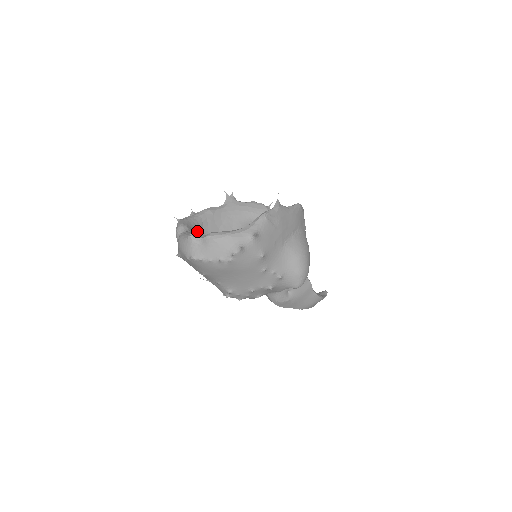
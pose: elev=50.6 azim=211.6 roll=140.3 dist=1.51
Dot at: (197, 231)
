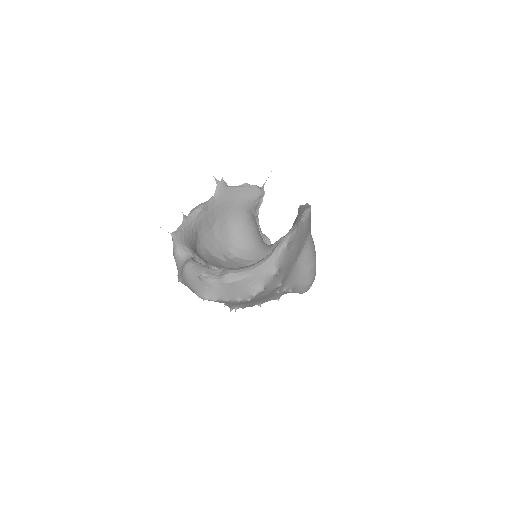
Dot at: (194, 242)
